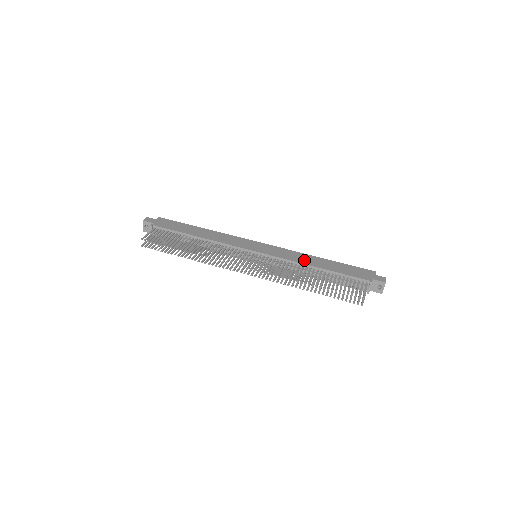
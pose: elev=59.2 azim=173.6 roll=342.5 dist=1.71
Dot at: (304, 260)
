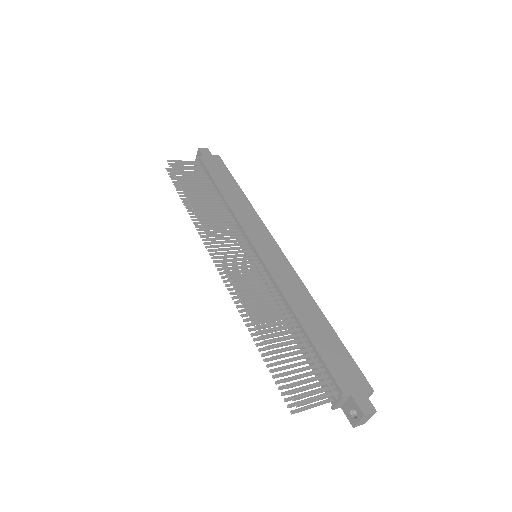
Dot at: (296, 300)
